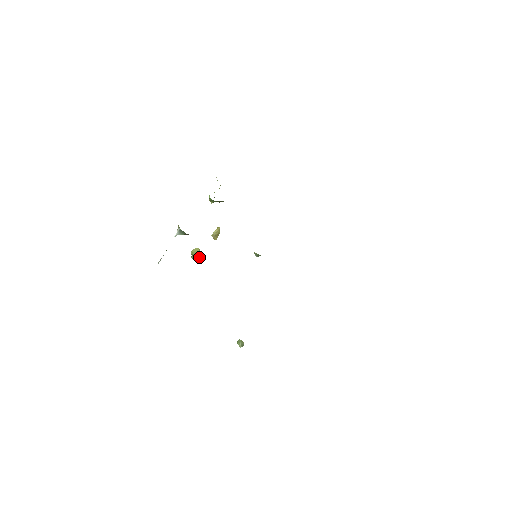
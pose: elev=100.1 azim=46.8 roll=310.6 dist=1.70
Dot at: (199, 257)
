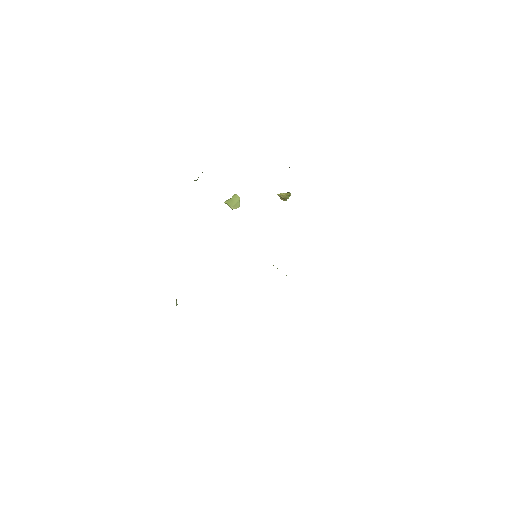
Dot at: (231, 206)
